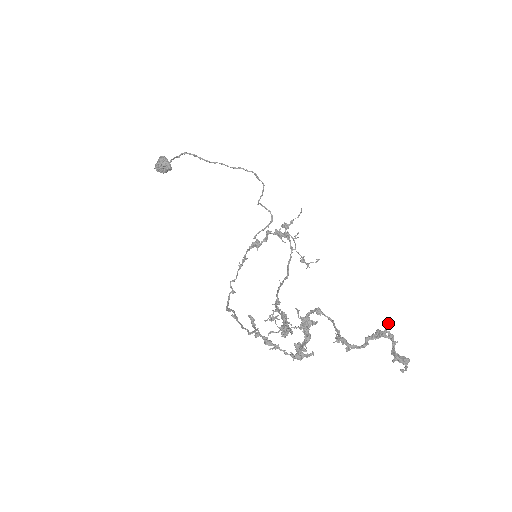
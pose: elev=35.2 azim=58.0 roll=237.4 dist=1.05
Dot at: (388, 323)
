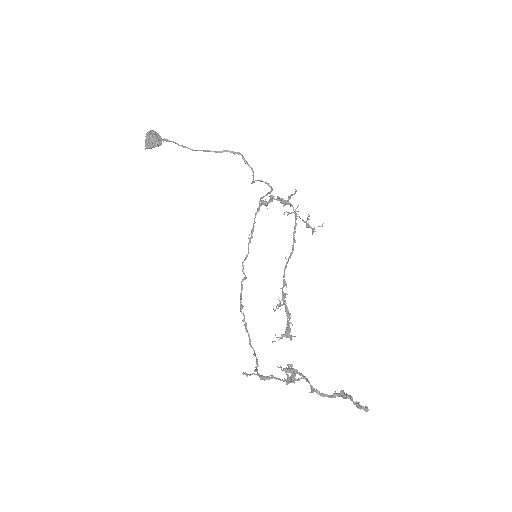
Dot at: occluded
